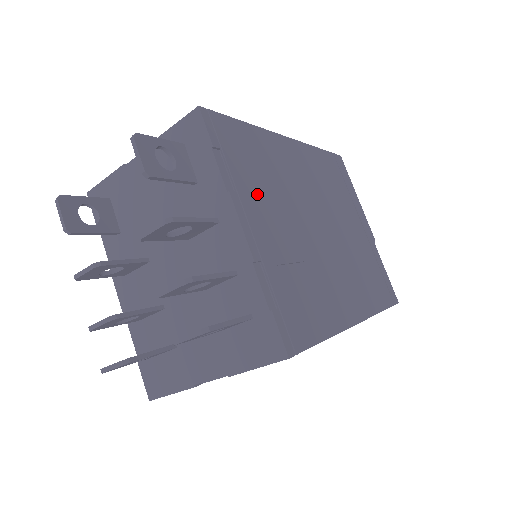
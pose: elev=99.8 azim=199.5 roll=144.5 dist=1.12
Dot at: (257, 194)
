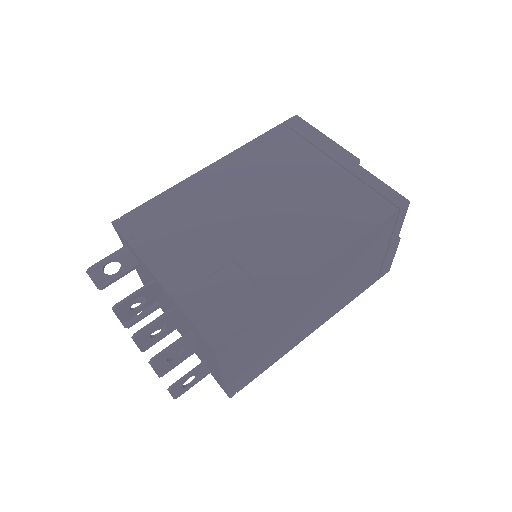
Dot at: (173, 243)
